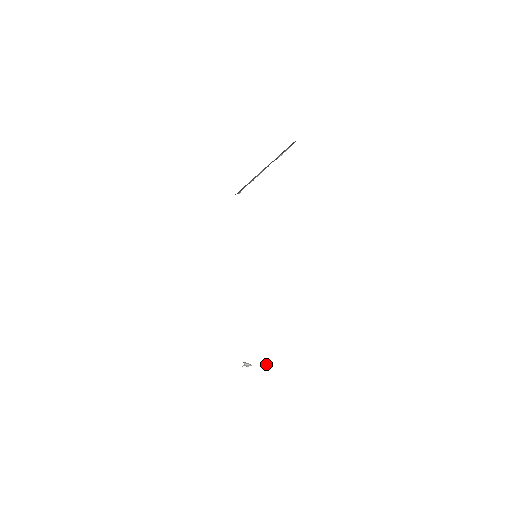
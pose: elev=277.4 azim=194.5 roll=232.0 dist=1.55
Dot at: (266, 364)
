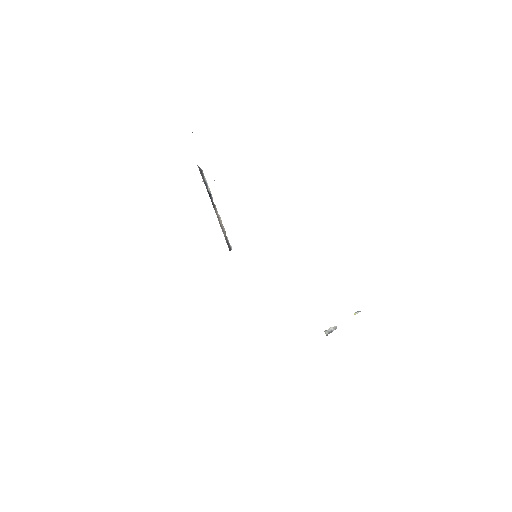
Dot at: (354, 313)
